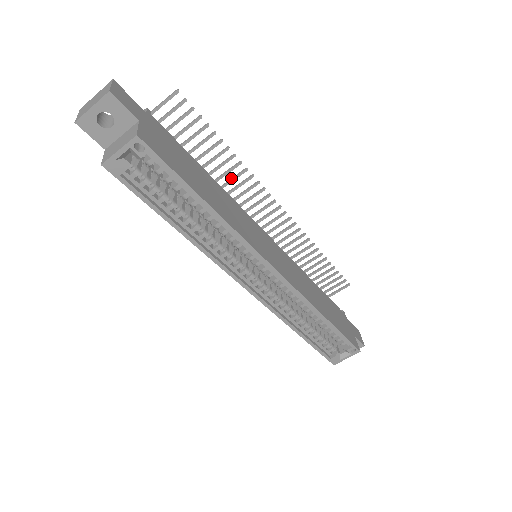
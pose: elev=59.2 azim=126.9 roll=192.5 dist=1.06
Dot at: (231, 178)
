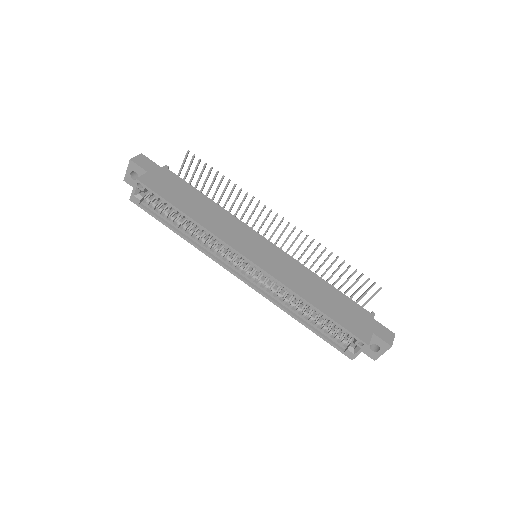
Dot at: (241, 202)
